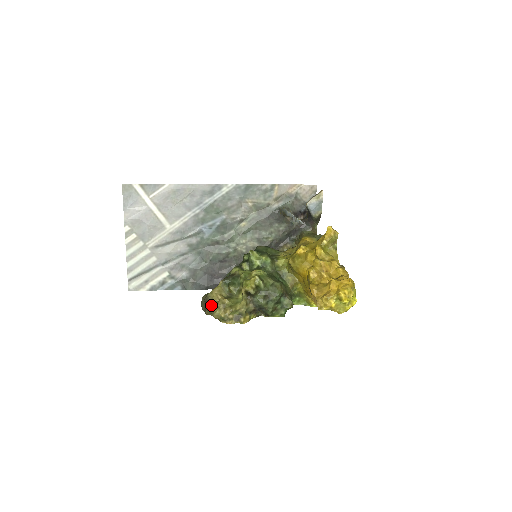
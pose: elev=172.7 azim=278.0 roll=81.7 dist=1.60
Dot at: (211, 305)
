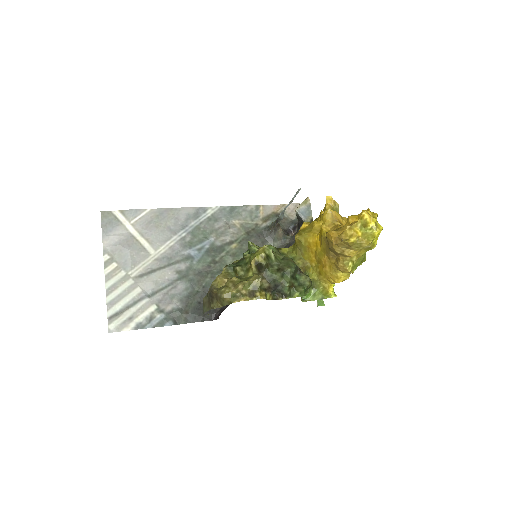
Dot at: (217, 290)
